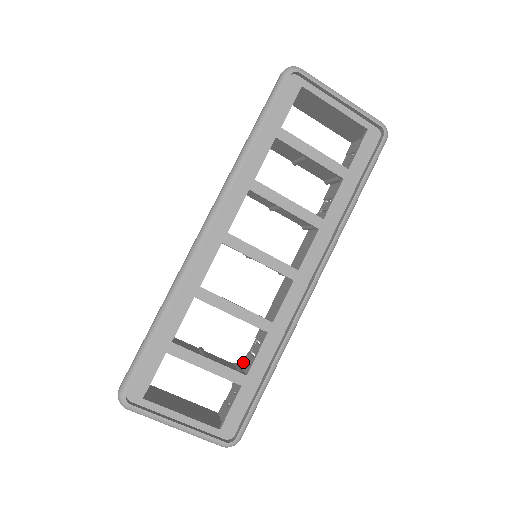
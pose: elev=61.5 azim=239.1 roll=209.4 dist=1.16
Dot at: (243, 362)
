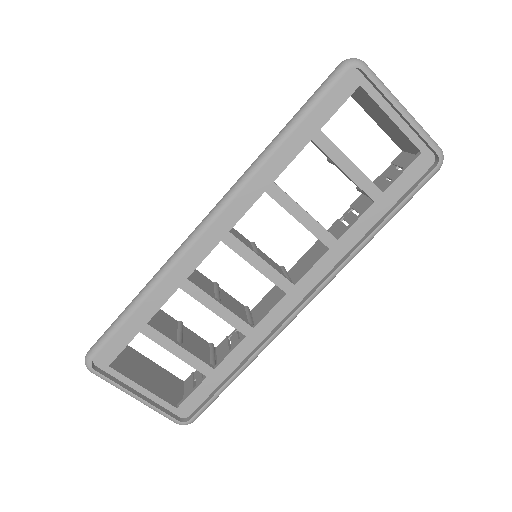
Dot at: (219, 344)
